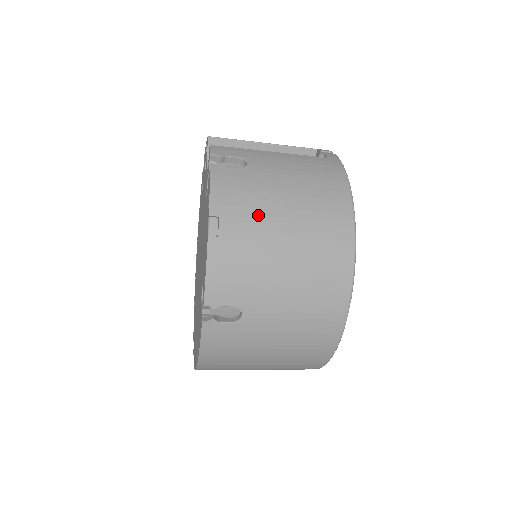
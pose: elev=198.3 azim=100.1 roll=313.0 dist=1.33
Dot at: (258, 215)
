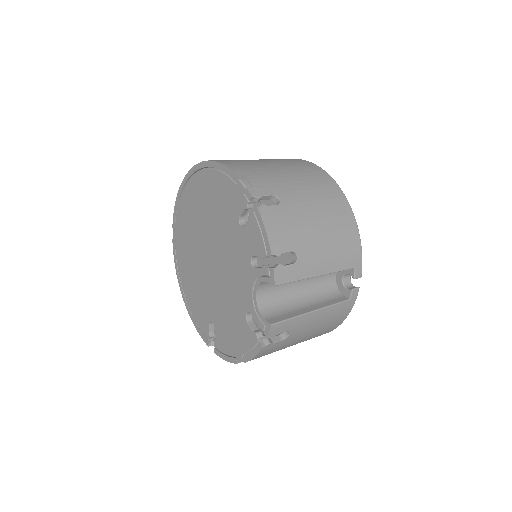
Dot at: occluded
